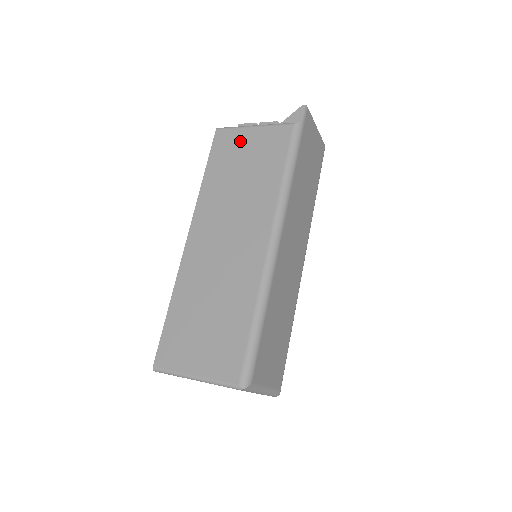
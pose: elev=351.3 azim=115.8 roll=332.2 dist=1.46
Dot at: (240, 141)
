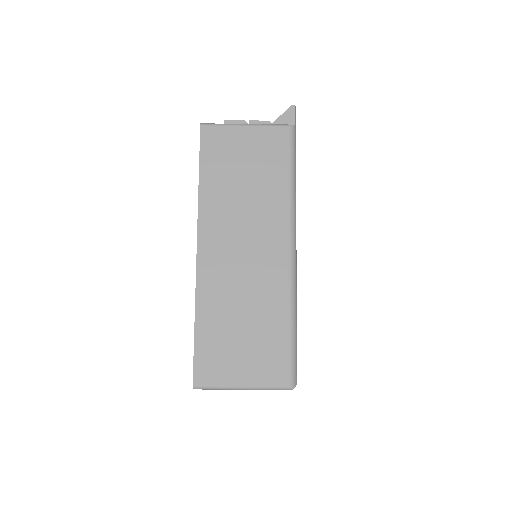
Dot at: (233, 141)
